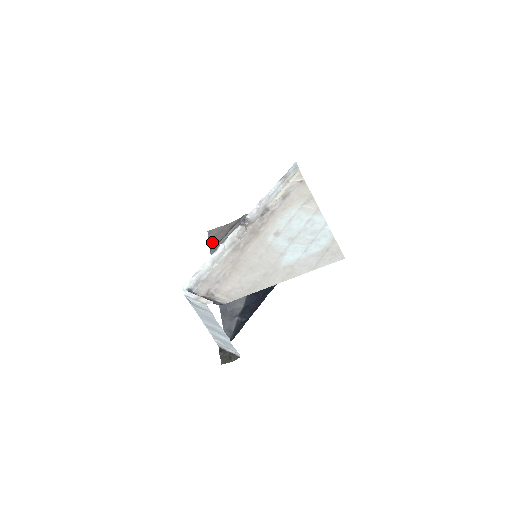
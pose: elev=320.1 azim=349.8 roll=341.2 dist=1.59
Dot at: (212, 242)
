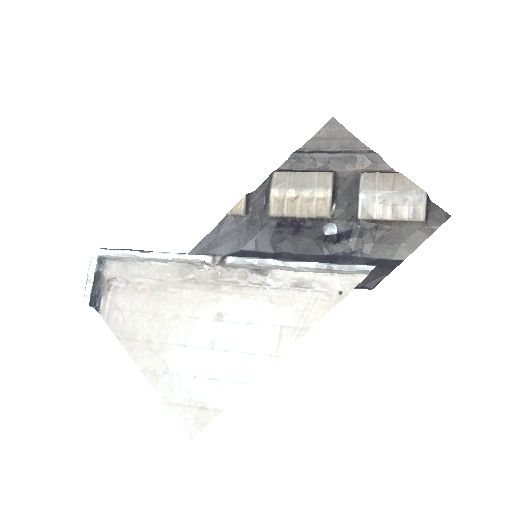
Dot at: (314, 140)
